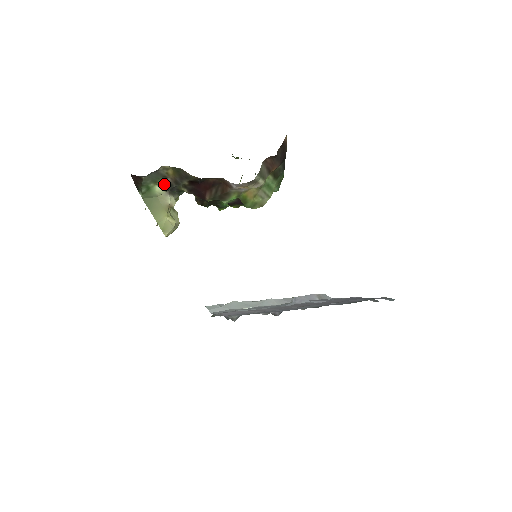
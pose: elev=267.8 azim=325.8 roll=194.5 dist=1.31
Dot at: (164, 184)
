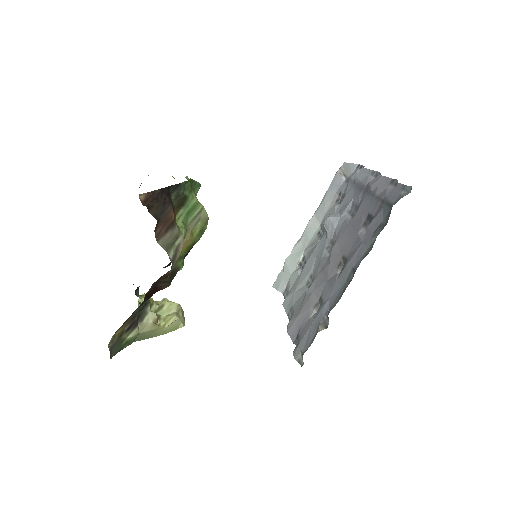
Dot at: (129, 330)
